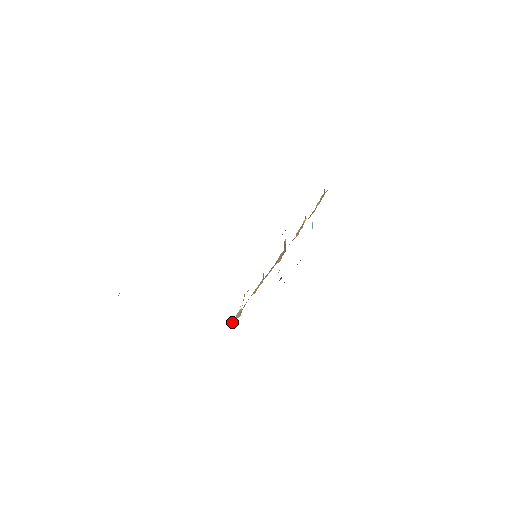
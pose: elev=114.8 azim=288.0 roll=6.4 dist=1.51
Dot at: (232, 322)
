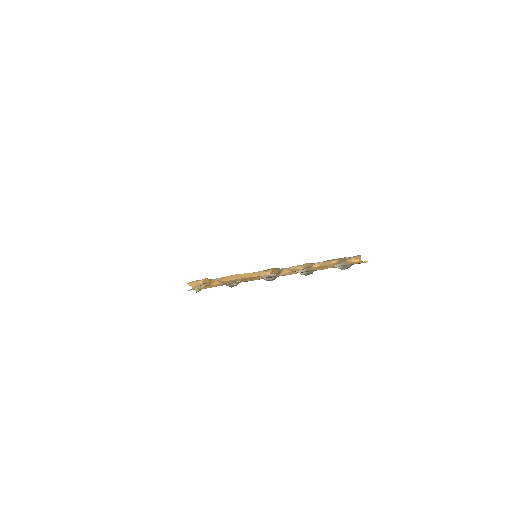
Dot at: (194, 284)
